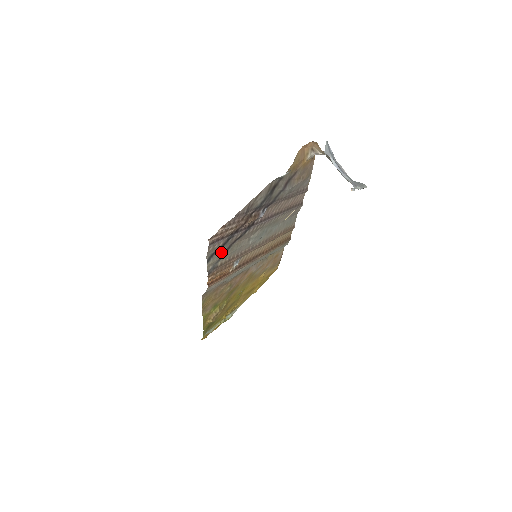
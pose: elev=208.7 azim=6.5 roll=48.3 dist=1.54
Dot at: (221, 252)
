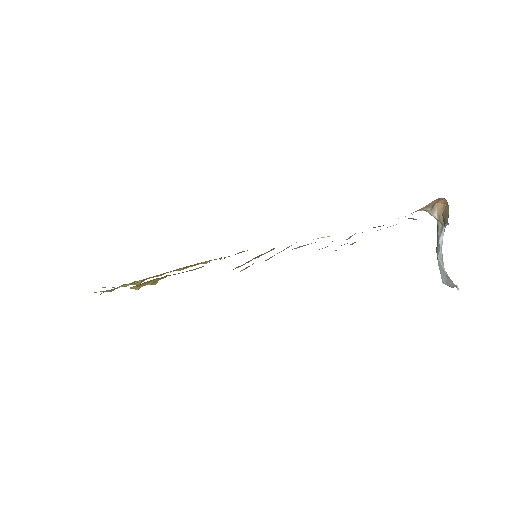
Dot at: occluded
